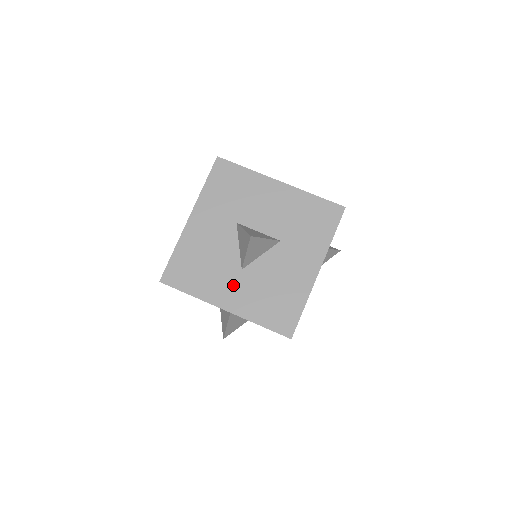
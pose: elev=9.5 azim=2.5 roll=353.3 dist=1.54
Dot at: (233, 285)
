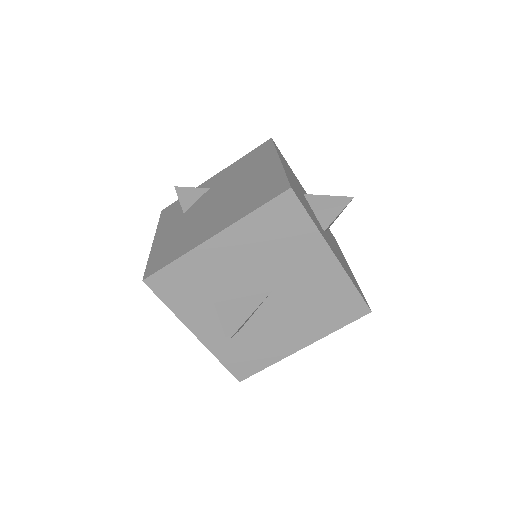
Dot at: (327, 239)
